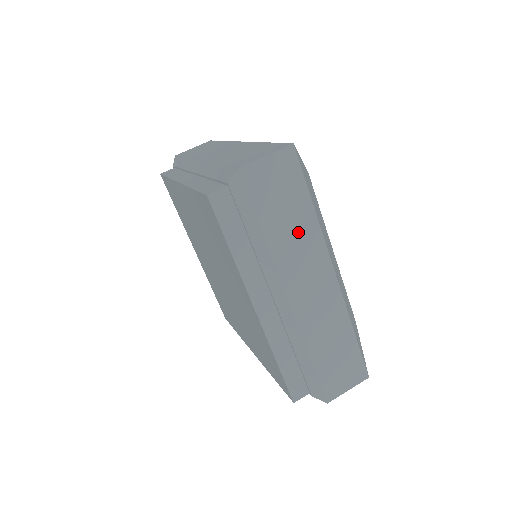
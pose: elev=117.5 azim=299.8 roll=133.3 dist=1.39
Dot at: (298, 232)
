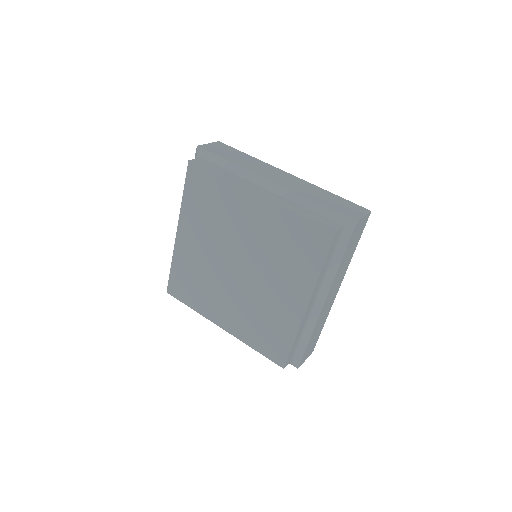
Dot at: (250, 162)
